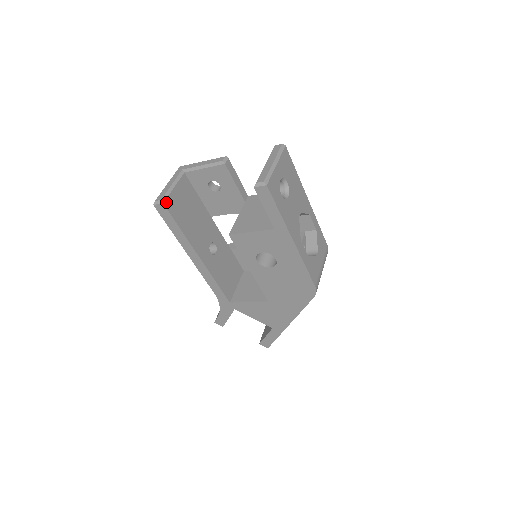
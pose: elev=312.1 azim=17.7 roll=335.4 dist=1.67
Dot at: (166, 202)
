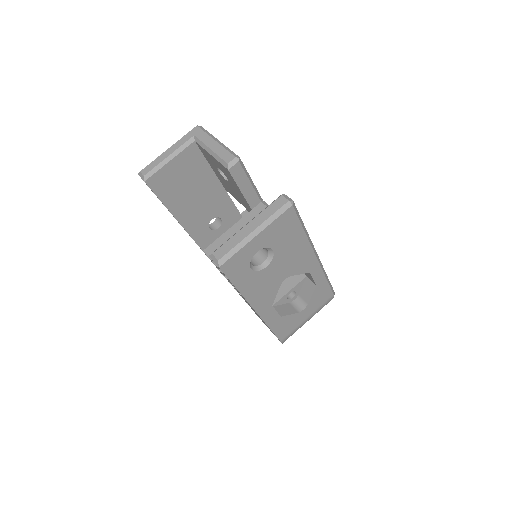
Dot at: (150, 179)
